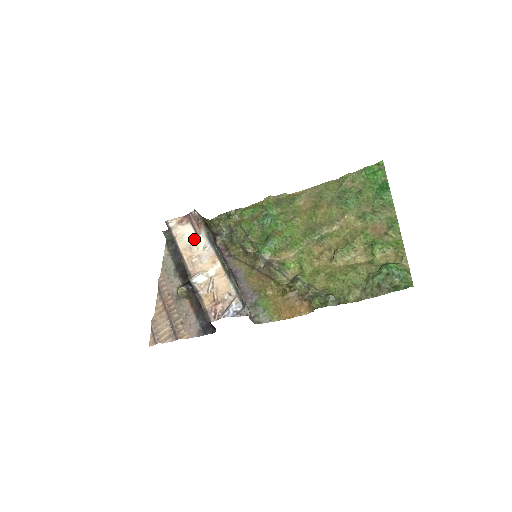
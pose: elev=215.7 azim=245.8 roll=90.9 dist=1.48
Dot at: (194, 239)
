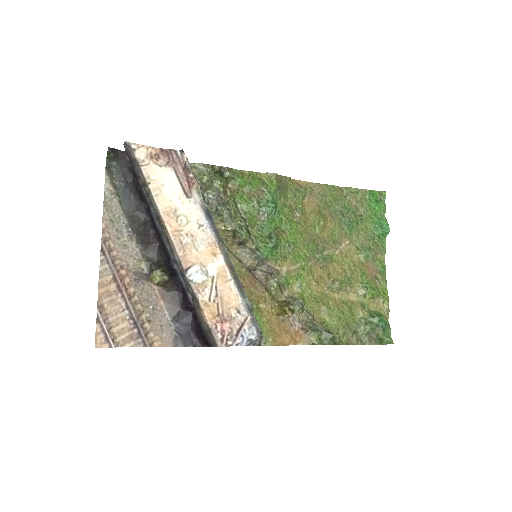
Dot at: (182, 202)
